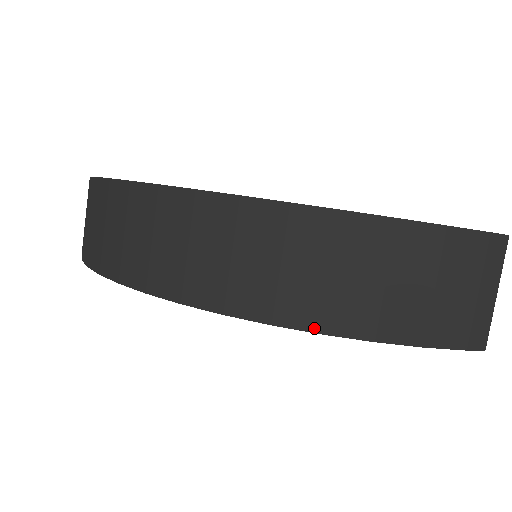
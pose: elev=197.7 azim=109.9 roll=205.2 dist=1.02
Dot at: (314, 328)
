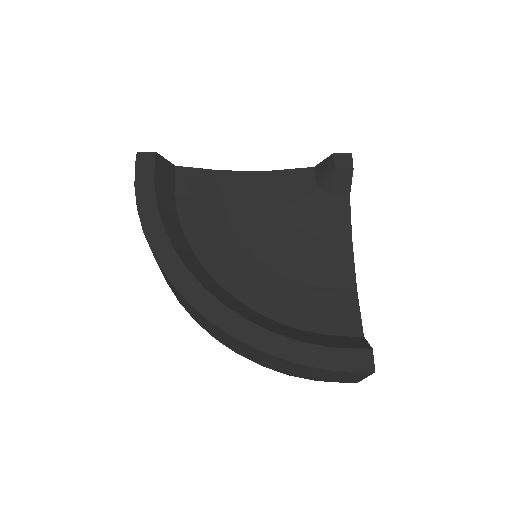
Dot at: (257, 363)
